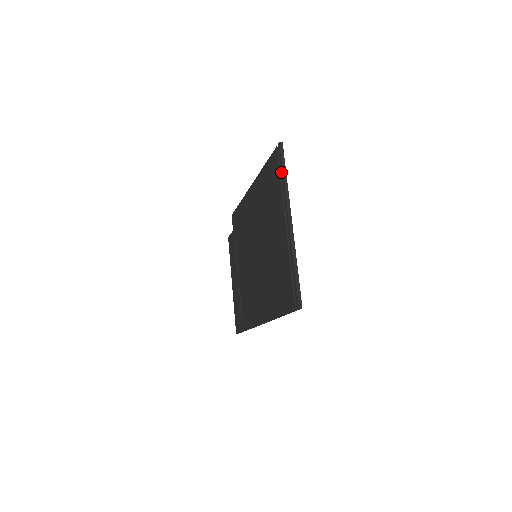
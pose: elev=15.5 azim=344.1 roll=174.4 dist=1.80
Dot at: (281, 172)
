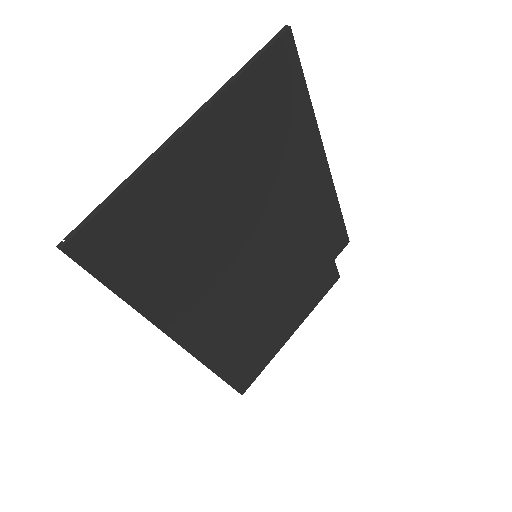
Dot at: (251, 66)
